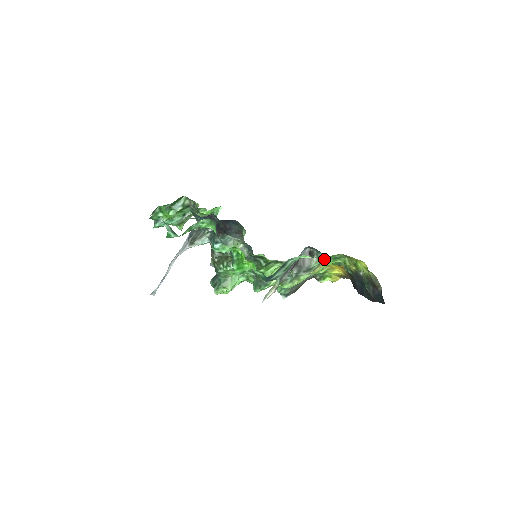
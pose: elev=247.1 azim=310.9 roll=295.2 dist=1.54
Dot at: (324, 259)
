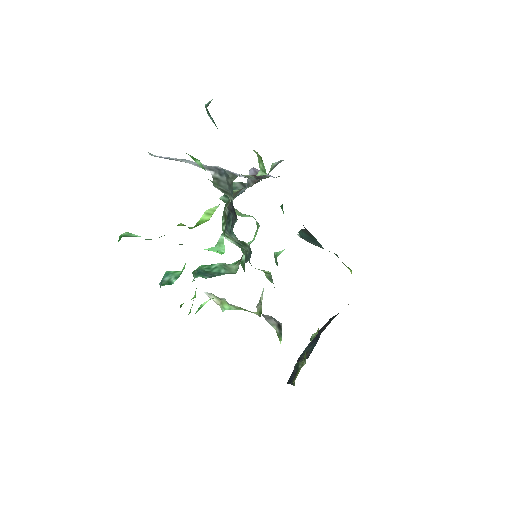
Dot at: occluded
